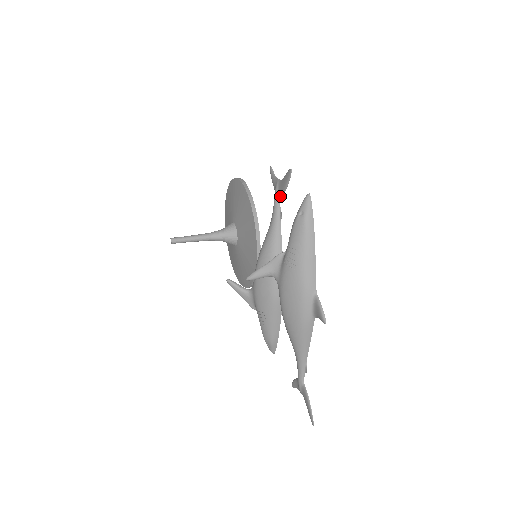
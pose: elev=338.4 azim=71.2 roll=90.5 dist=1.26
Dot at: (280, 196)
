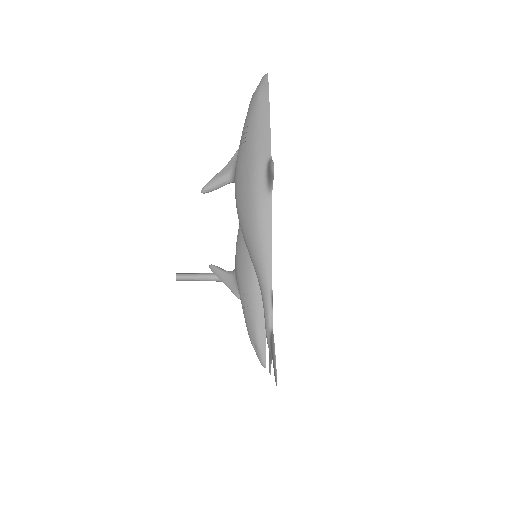
Dot at: occluded
